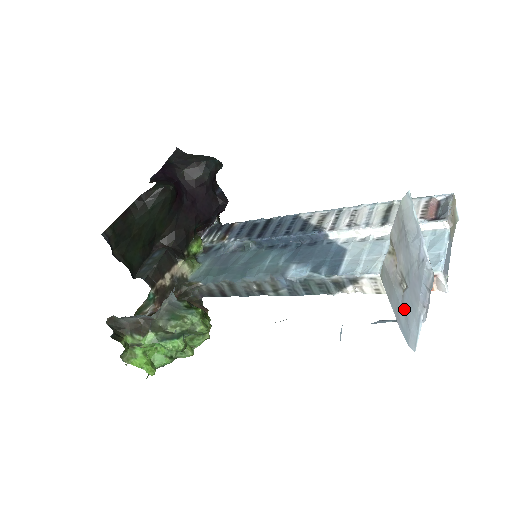
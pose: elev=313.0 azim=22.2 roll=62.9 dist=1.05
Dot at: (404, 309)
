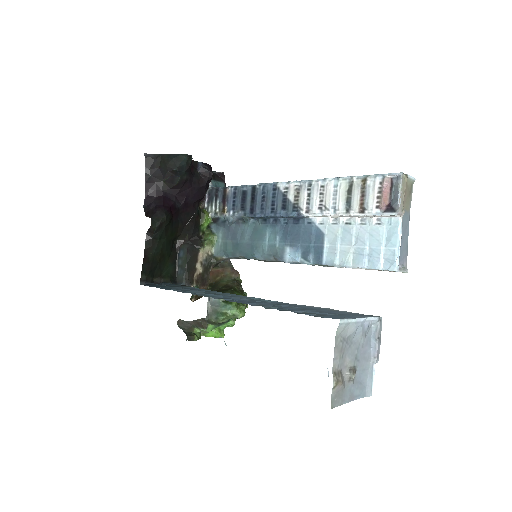
Dot at: (357, 384)
